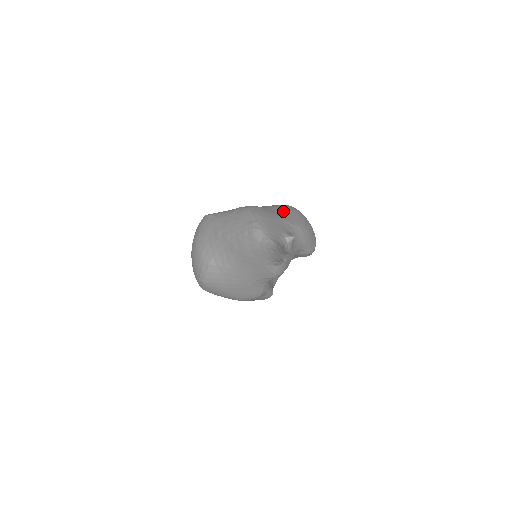
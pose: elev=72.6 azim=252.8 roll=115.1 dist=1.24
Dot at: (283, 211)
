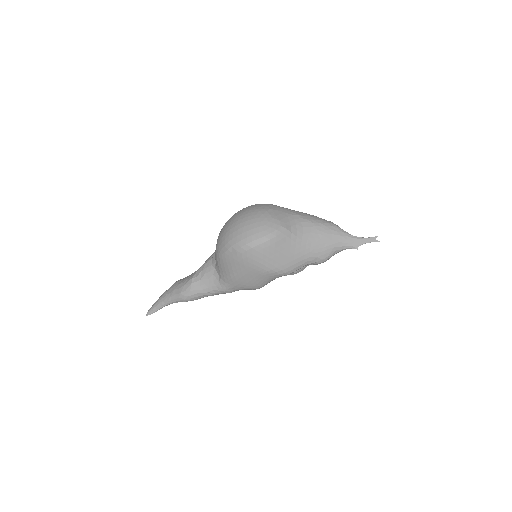
Dot at: occluded
